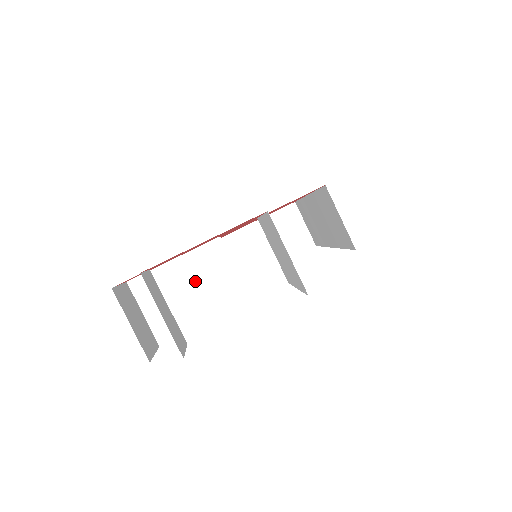
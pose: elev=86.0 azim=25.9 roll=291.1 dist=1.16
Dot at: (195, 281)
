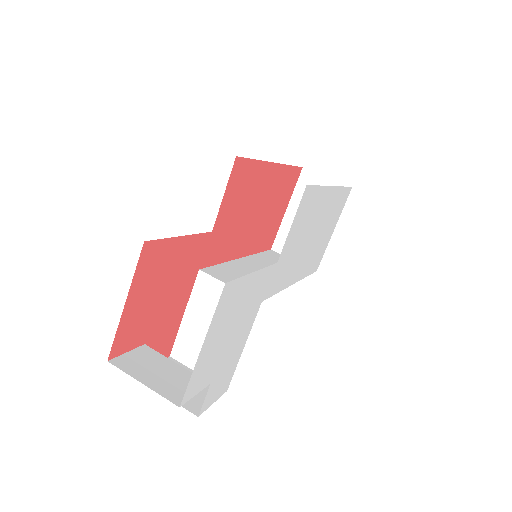
Dot at: (210, 319)
